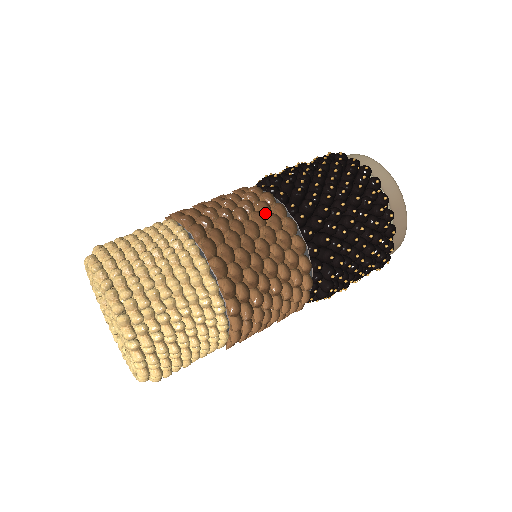
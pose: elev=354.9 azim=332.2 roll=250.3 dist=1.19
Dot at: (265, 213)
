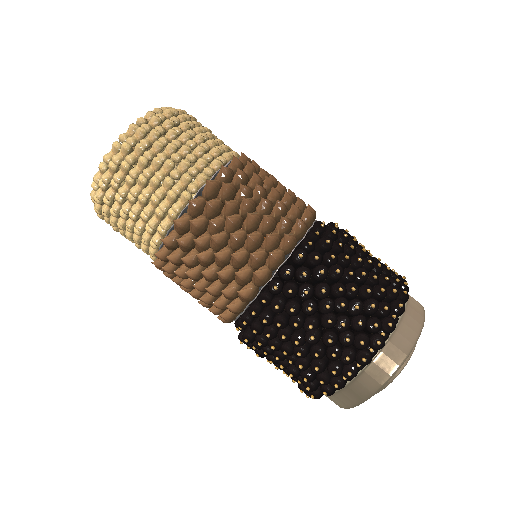
Dot at: occluded
